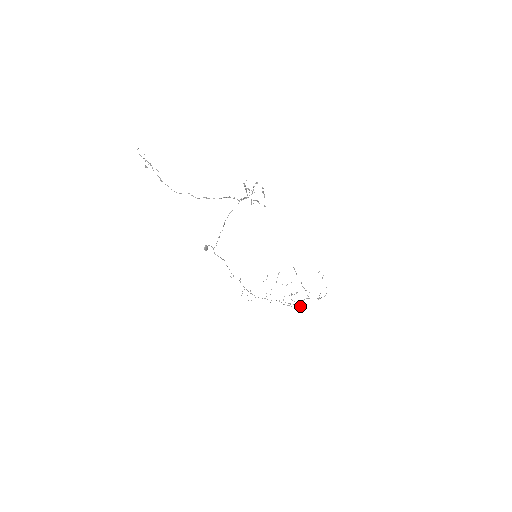
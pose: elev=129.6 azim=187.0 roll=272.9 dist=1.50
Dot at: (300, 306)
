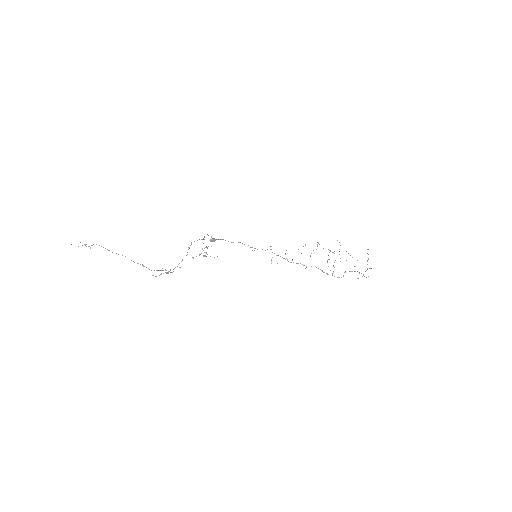
Dot at: (338, 277)
